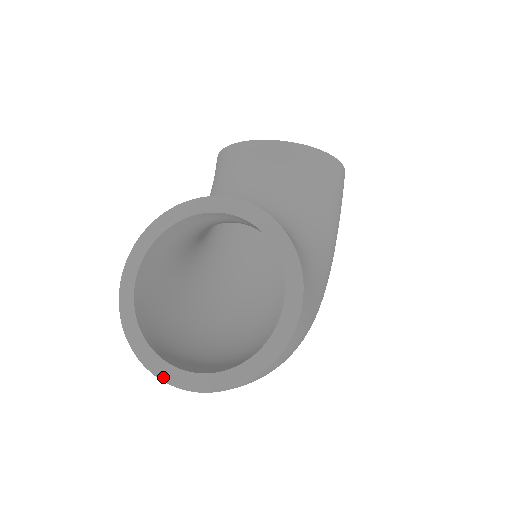
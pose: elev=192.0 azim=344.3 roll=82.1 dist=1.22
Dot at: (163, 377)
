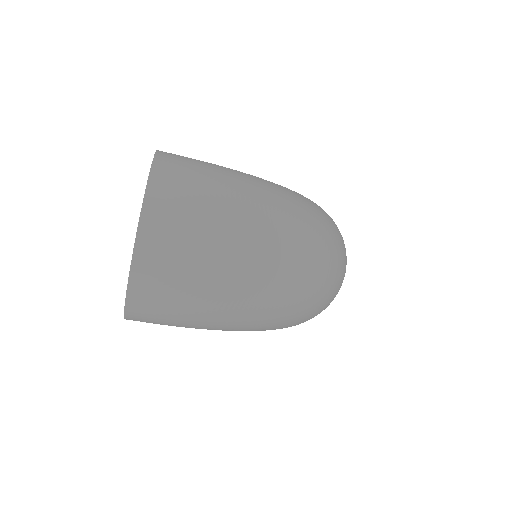
Dot at: (130, 267)
